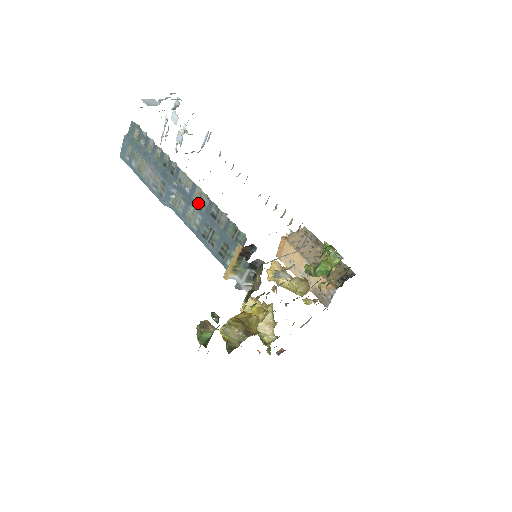
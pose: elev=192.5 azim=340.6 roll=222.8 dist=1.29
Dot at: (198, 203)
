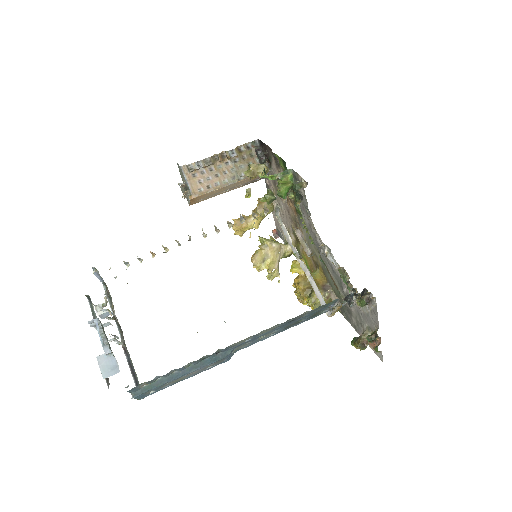
Dot at: (267, 332)
